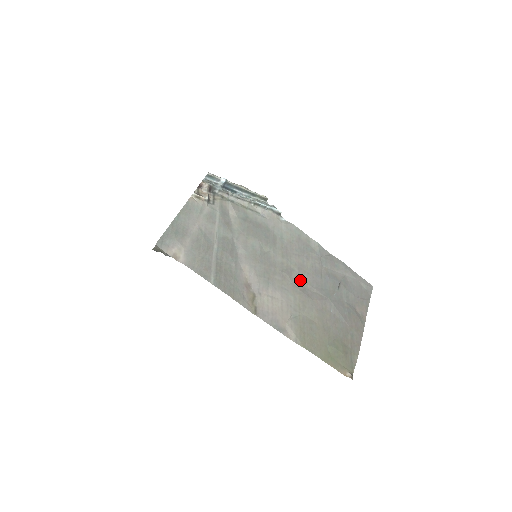
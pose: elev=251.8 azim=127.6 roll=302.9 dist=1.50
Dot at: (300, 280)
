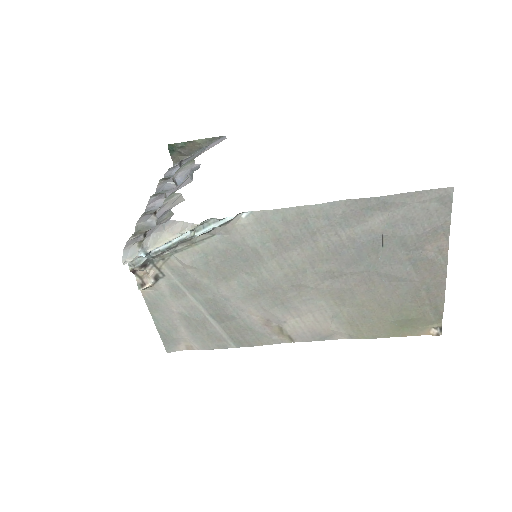
Dot at: (321, 276)
